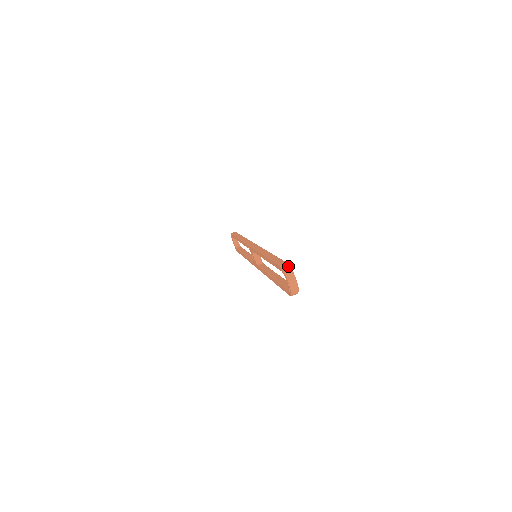
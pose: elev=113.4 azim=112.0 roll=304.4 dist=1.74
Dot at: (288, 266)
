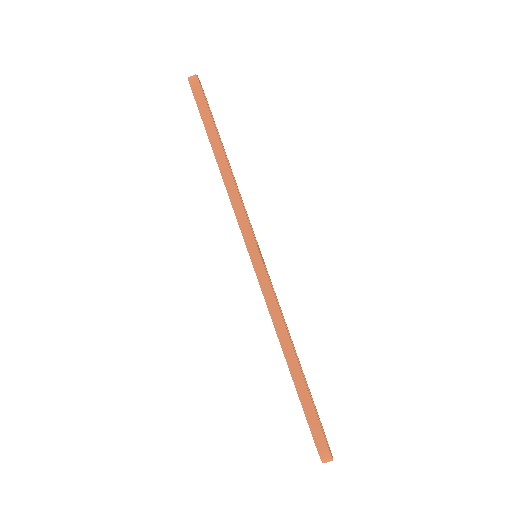
Dot at: (328, 455)
